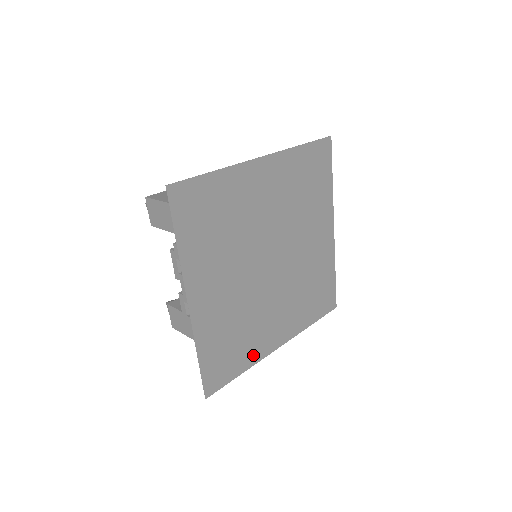
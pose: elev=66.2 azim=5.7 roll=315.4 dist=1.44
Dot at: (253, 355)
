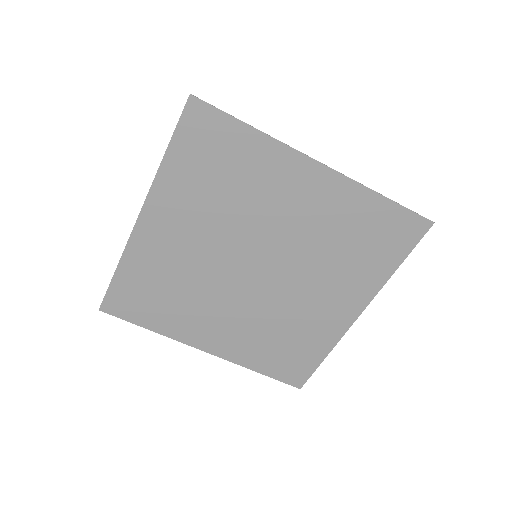
Dot at: (324, 340)
